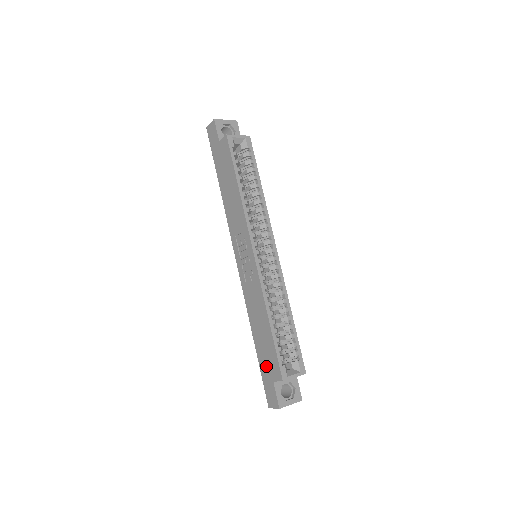
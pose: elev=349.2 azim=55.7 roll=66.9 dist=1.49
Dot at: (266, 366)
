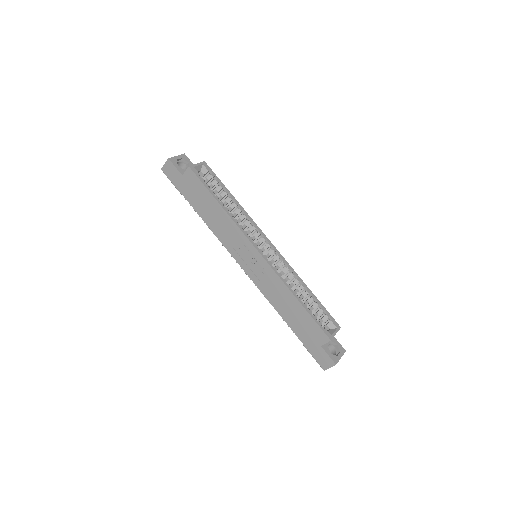
Dot at: (309, 338)
